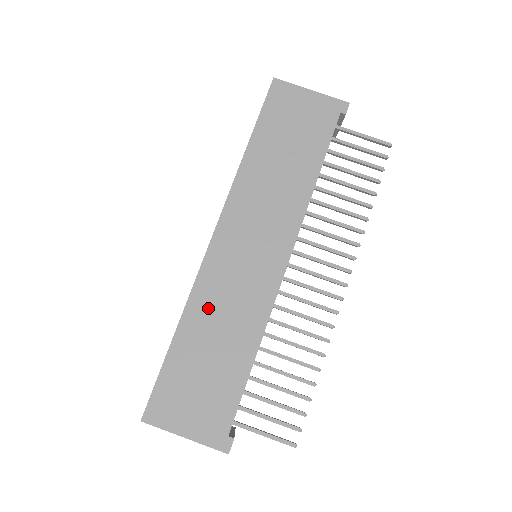
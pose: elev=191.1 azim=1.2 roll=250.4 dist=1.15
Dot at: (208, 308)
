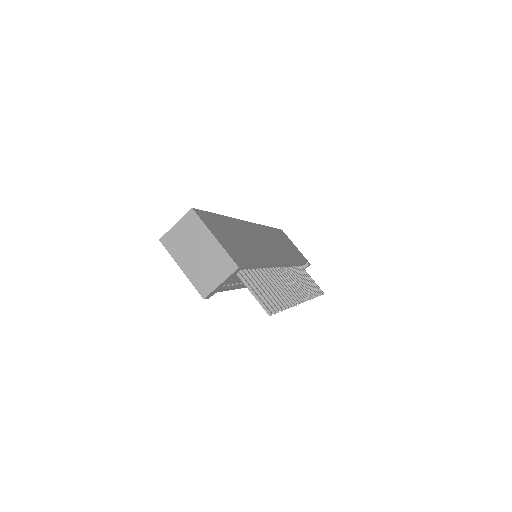
Dot at: (241, 229)
